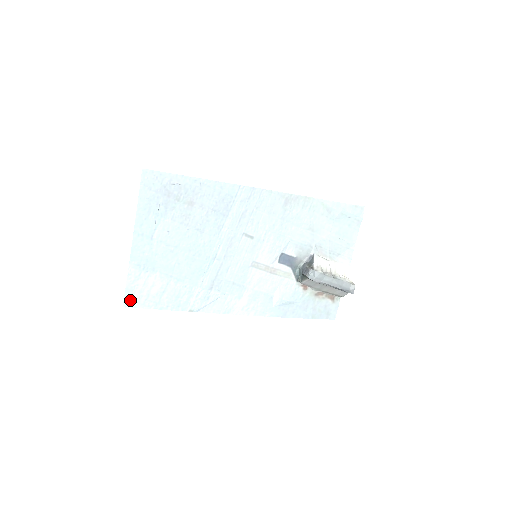
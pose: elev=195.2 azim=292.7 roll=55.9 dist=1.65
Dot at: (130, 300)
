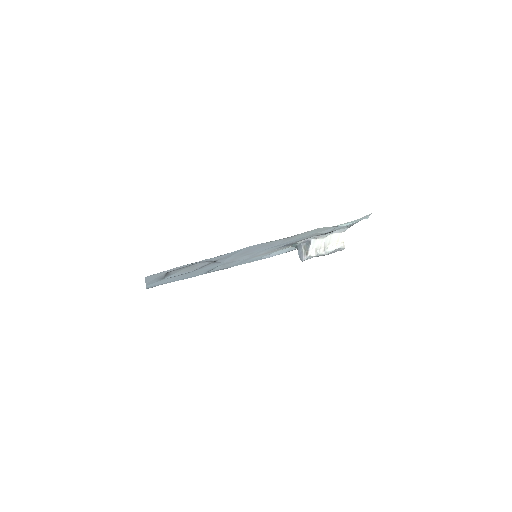
Dot at: occluded
